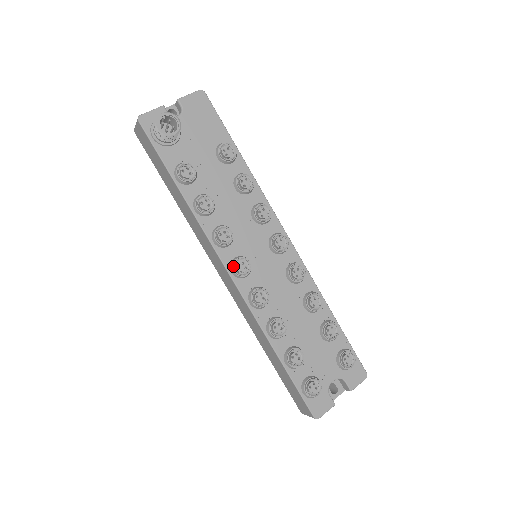
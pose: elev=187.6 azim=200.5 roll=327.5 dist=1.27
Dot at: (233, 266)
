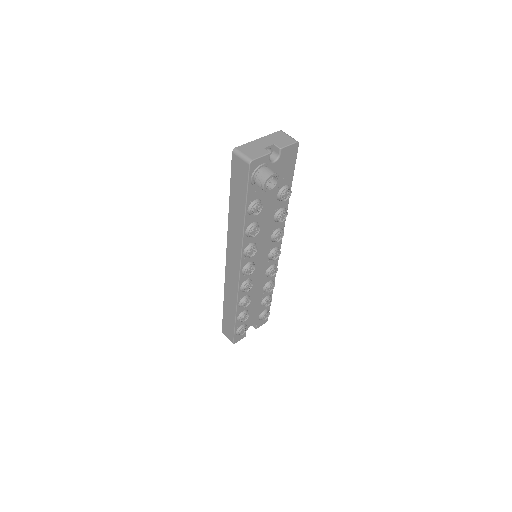
Dot at: (246, 270)
